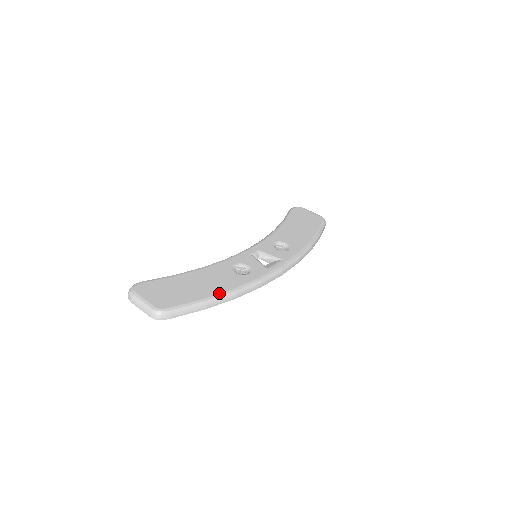
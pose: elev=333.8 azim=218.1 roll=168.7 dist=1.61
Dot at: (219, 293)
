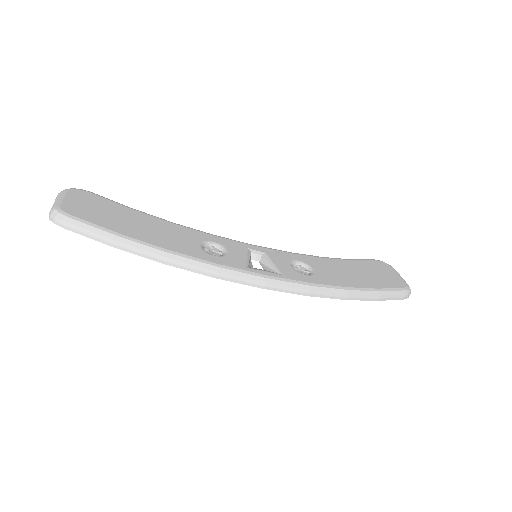
Dot at: (147, 242)
